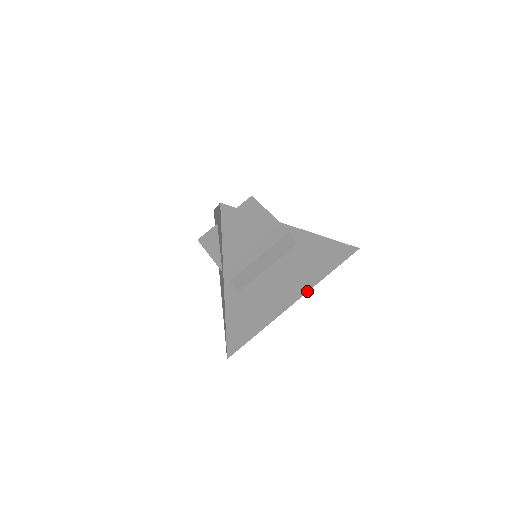
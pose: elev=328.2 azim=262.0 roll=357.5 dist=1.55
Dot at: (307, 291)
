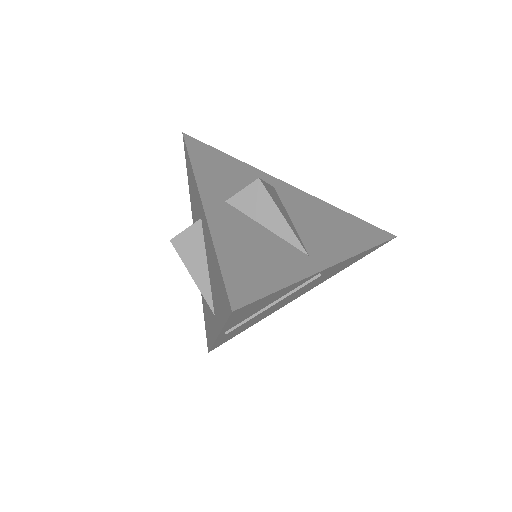
Dot at: occluded
